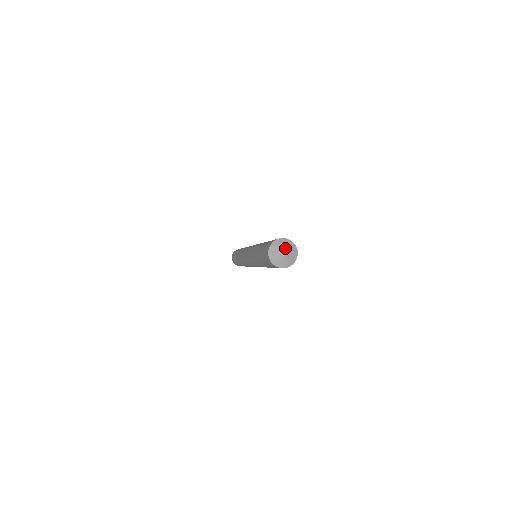
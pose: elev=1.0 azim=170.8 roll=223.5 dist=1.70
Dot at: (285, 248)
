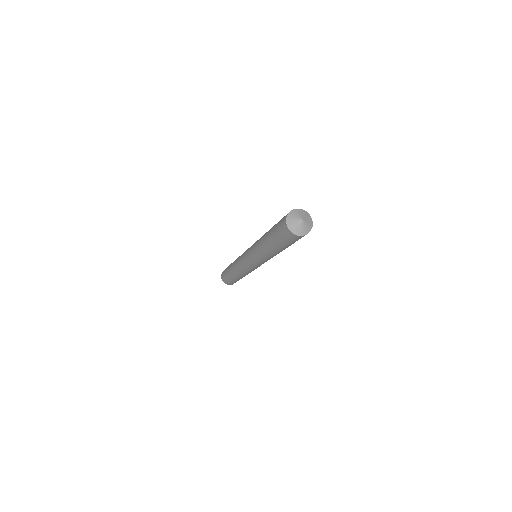
Dot at: (304, 217)
